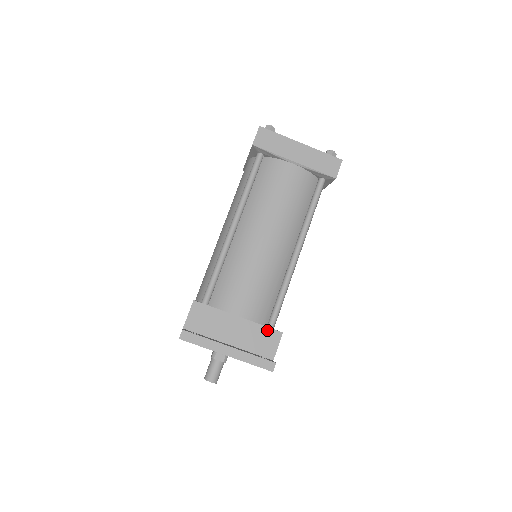
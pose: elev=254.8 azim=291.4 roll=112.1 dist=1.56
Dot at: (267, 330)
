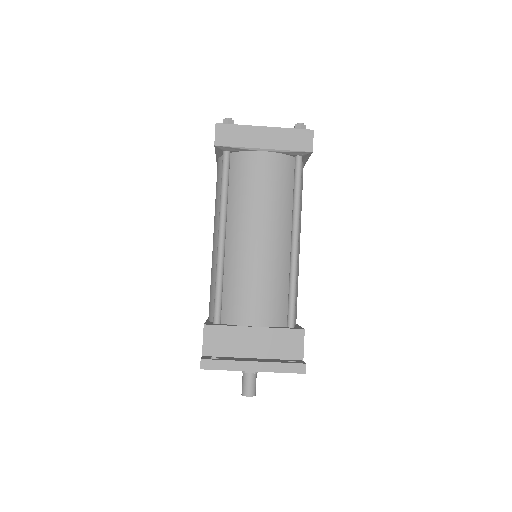
Dot at: (287, 332)
